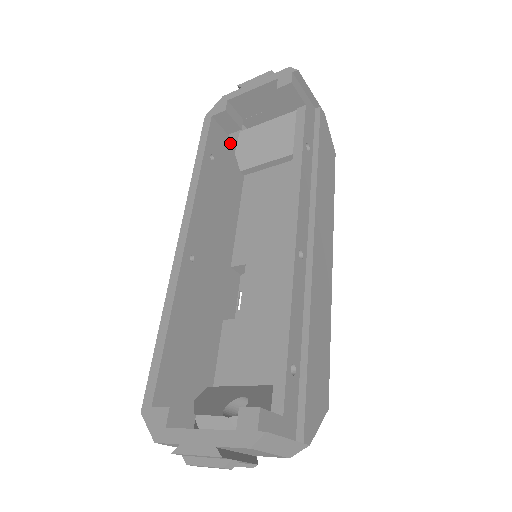
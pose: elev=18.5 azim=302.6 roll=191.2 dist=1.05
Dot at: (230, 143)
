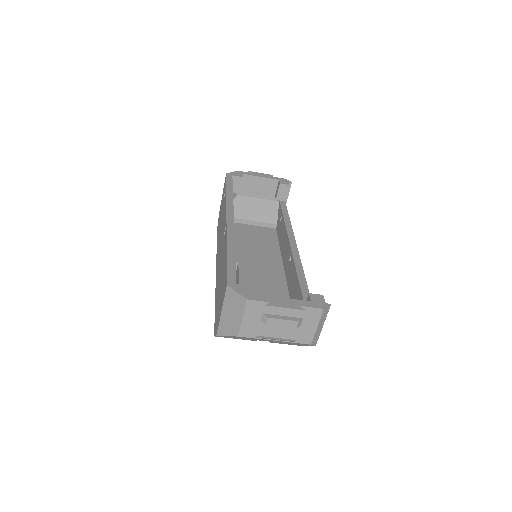
Dot at: occluded
